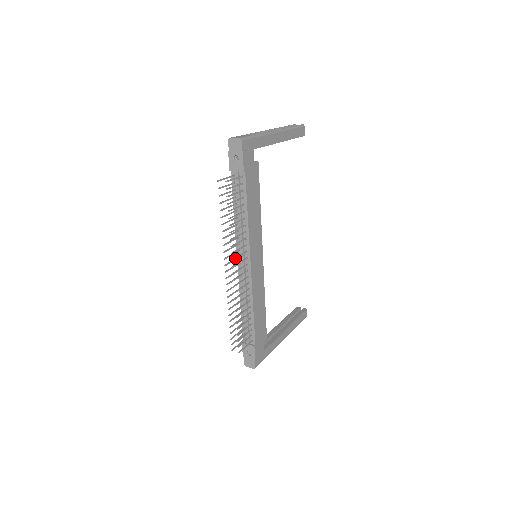
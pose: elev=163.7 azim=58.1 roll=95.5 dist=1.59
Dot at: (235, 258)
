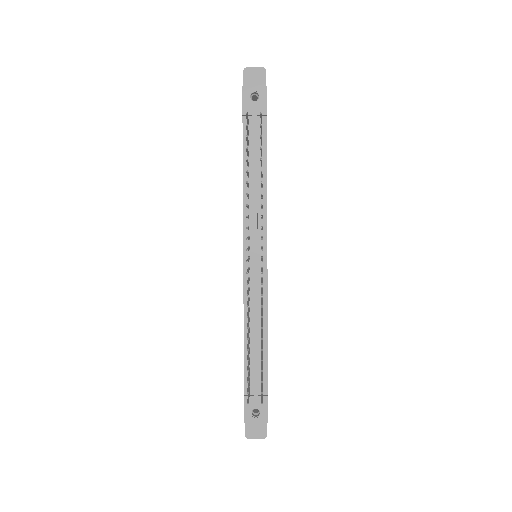
Dot at: (262, 238)
